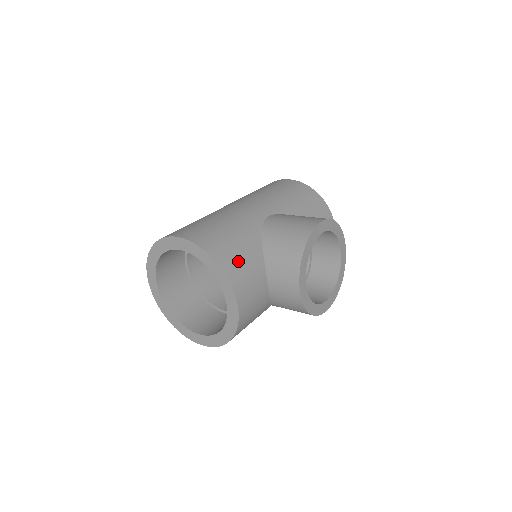
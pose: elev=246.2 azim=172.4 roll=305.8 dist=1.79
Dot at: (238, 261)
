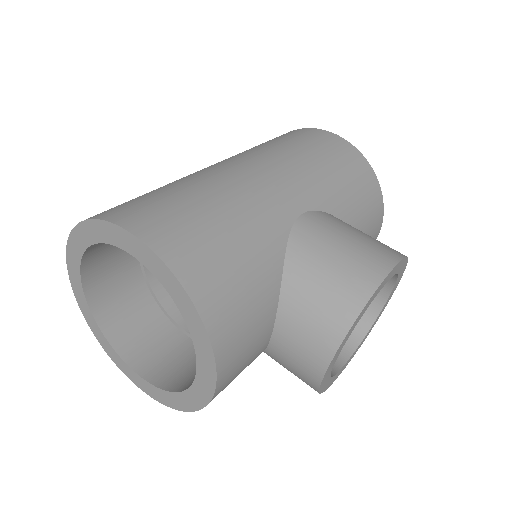
Dot at: (237, 309)
